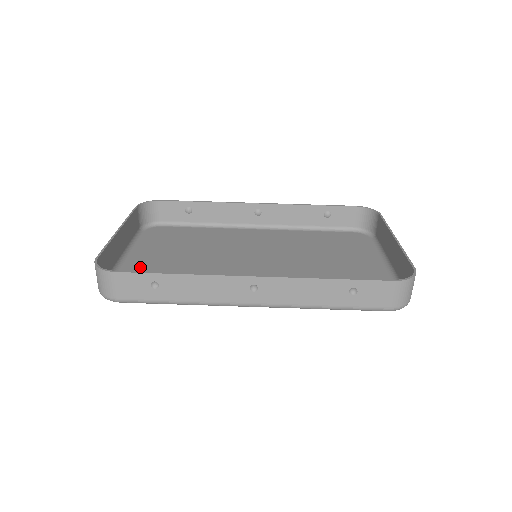
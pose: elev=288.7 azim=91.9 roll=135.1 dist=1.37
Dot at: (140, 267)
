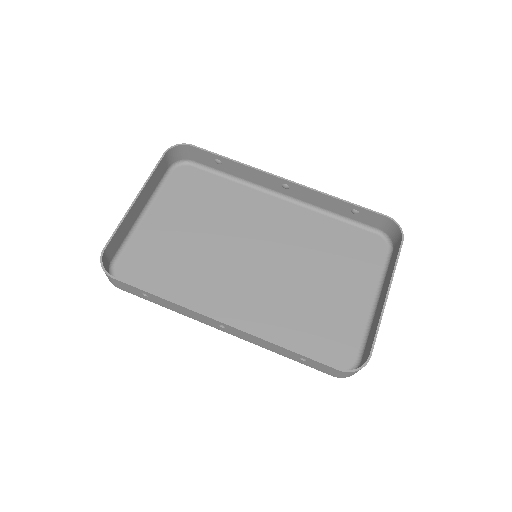
Dot at: (151, 237)
